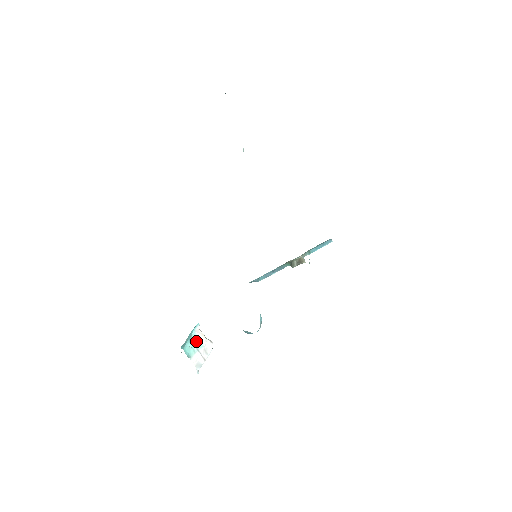
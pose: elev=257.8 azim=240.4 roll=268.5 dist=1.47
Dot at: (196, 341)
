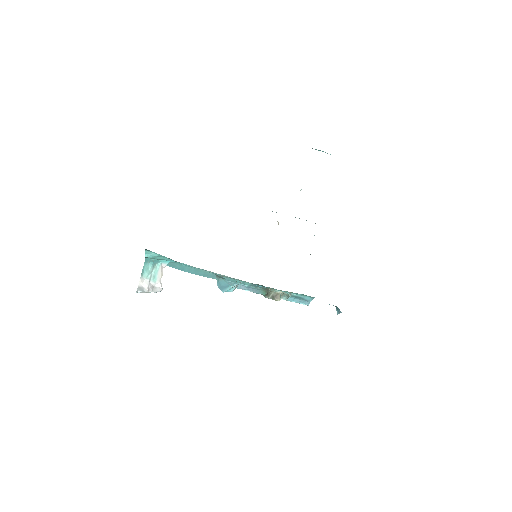
Dot at: (155, 272)
